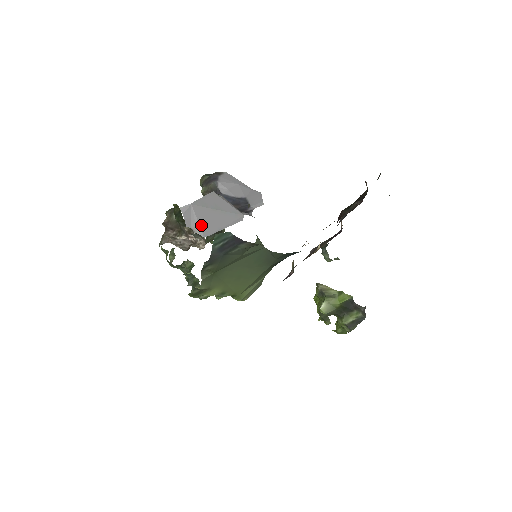
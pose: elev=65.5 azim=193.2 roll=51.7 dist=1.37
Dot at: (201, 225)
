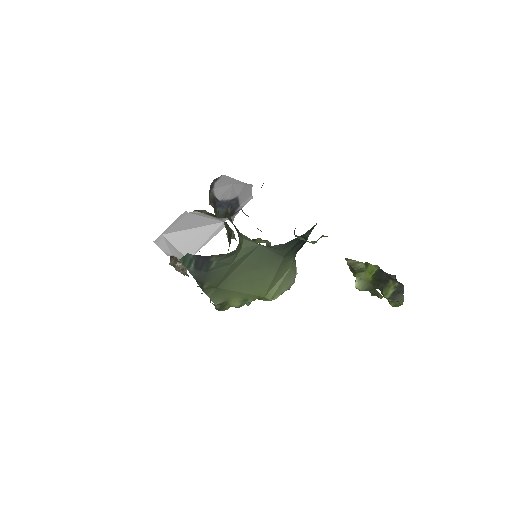
Dot at: (180, 250)
